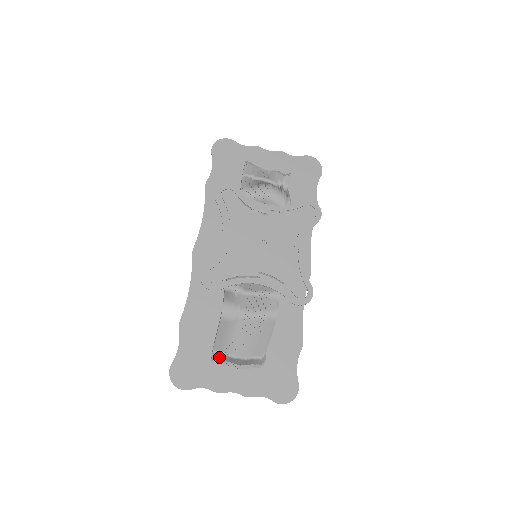
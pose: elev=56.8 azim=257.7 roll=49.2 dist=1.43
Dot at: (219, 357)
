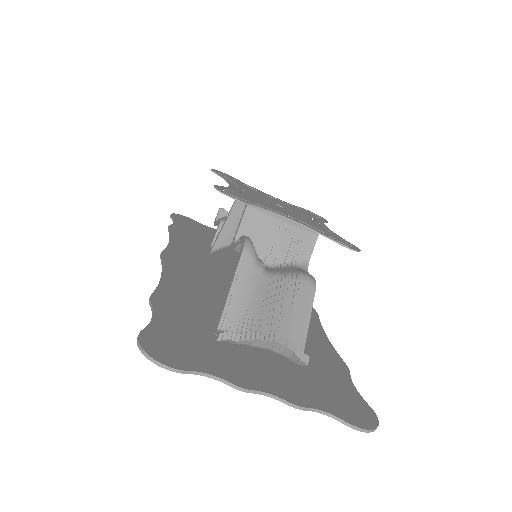
Dot at: (233, 332)
